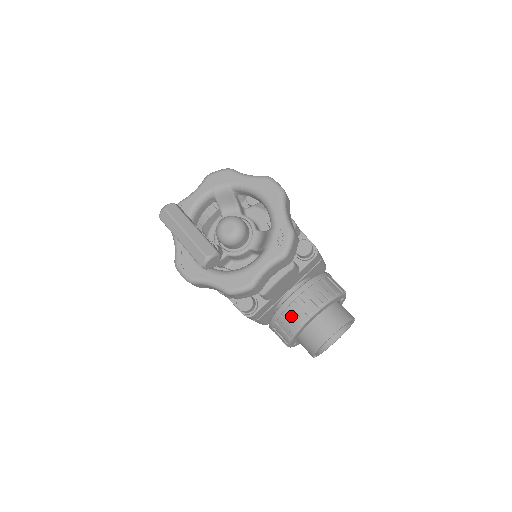
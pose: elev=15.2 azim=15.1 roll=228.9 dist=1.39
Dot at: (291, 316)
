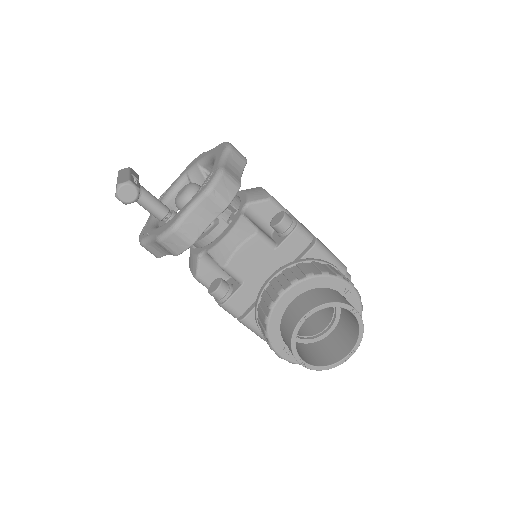
Dot at: (264, 300)
